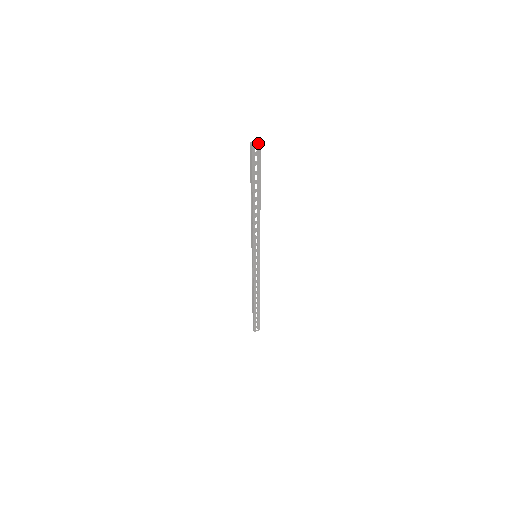
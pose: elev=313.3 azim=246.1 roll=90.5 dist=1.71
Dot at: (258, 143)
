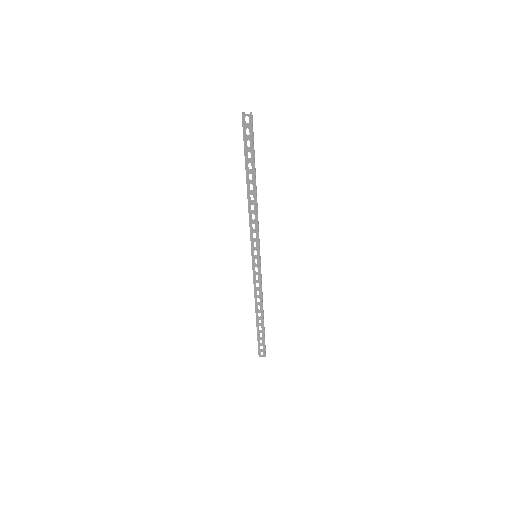
Dot at: (249, 114)
